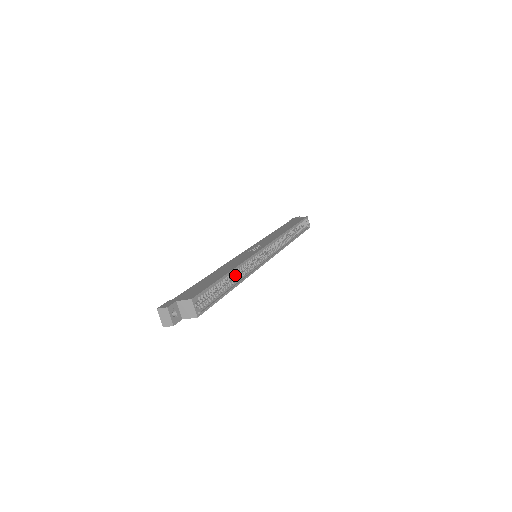
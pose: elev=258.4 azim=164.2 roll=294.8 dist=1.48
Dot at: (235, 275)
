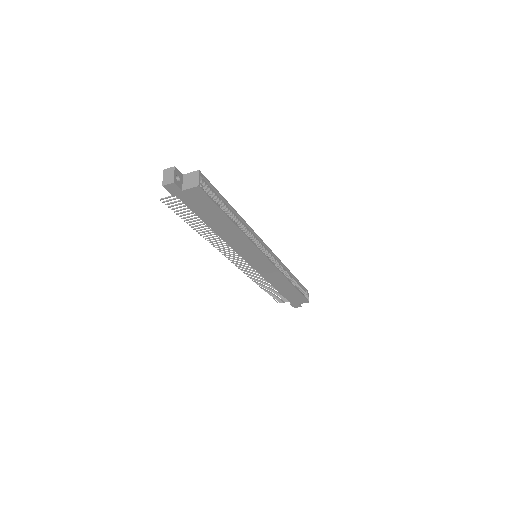
Dot at: occluded
